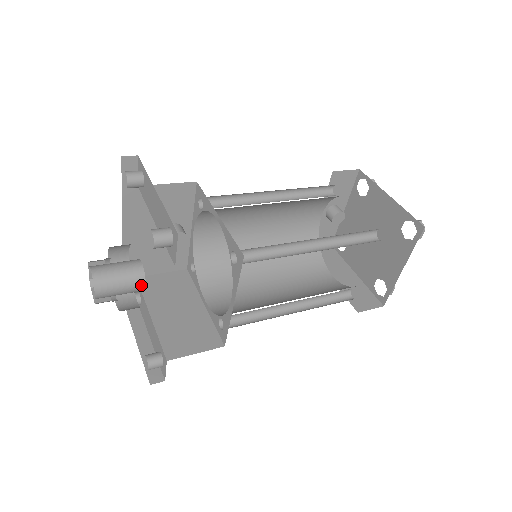
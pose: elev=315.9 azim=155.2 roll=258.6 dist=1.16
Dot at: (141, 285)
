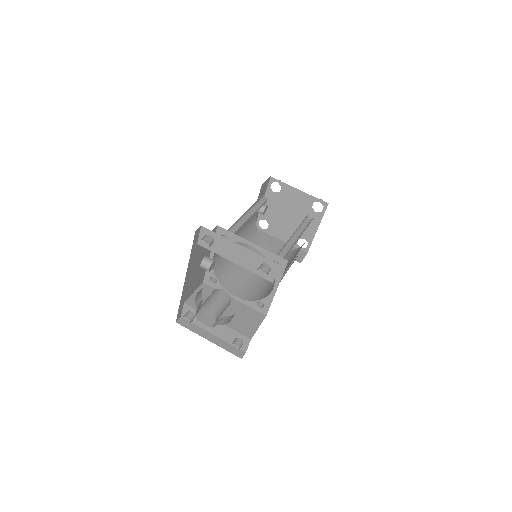
Dot at: (229, 303)
